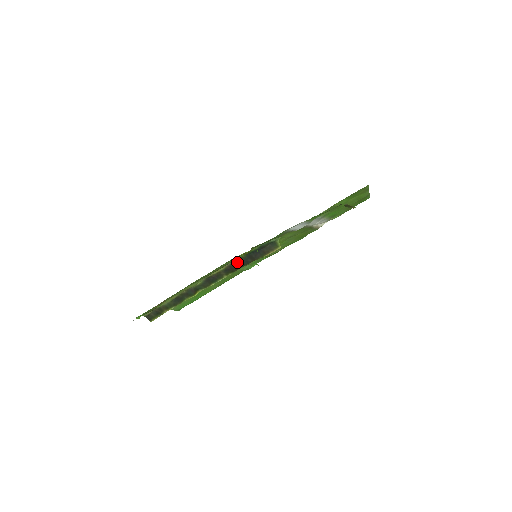
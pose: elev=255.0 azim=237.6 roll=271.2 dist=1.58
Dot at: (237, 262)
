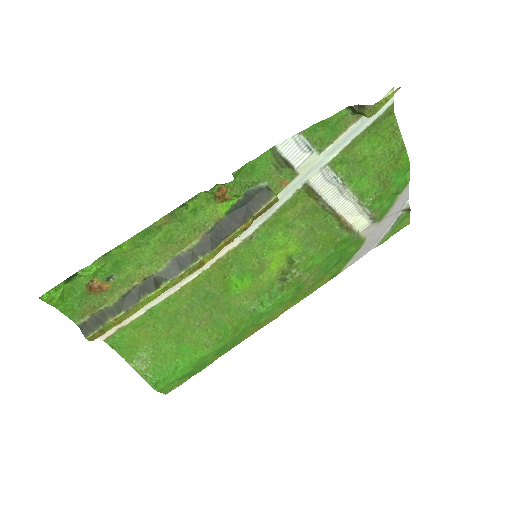
Dot at: (216, 229)
